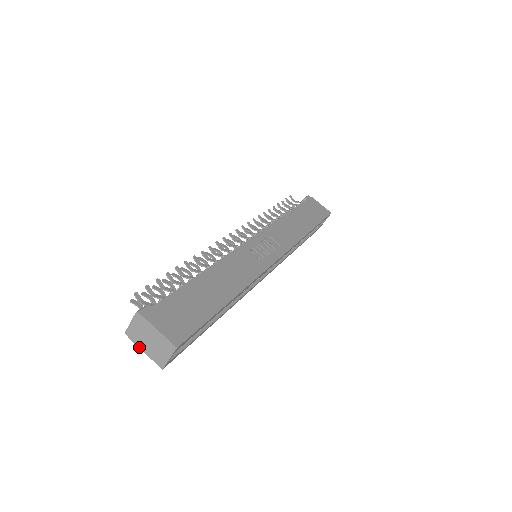
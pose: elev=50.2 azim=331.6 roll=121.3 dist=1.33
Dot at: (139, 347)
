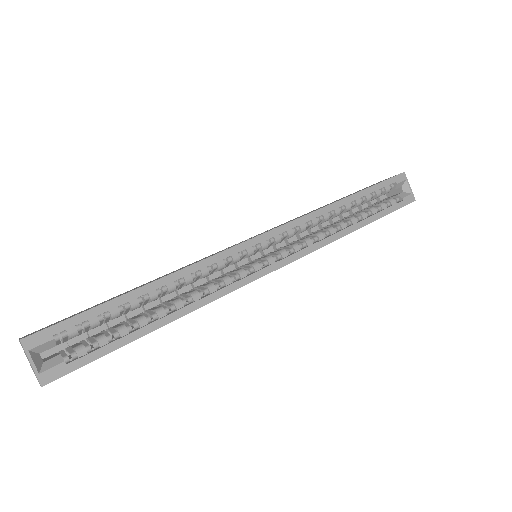
Dot at: occluded
